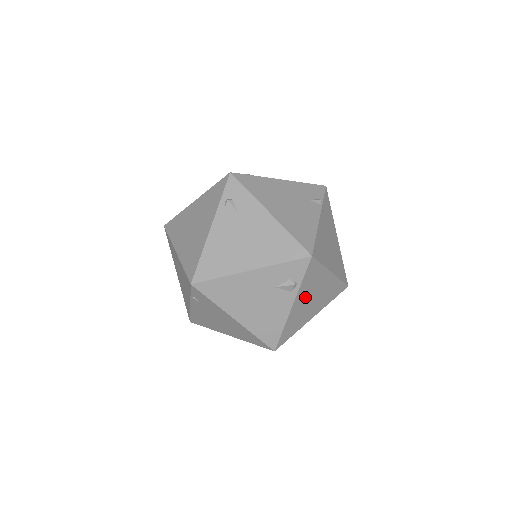
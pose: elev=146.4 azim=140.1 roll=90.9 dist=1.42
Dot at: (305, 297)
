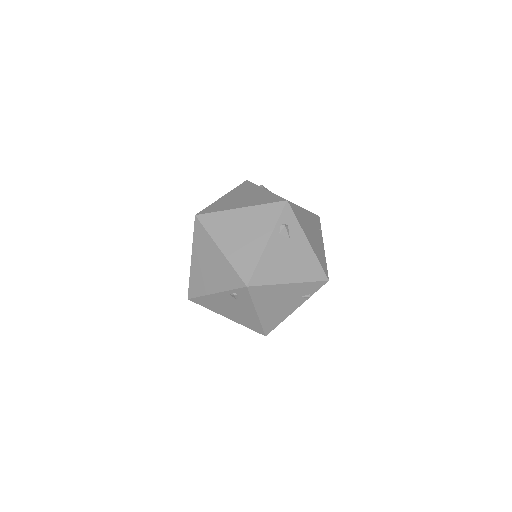
Dot at: occluded
